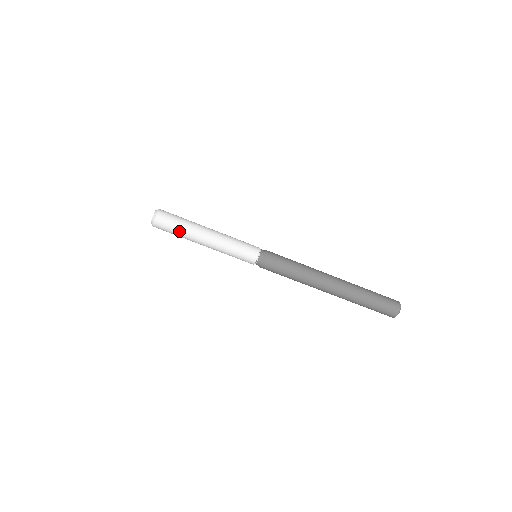
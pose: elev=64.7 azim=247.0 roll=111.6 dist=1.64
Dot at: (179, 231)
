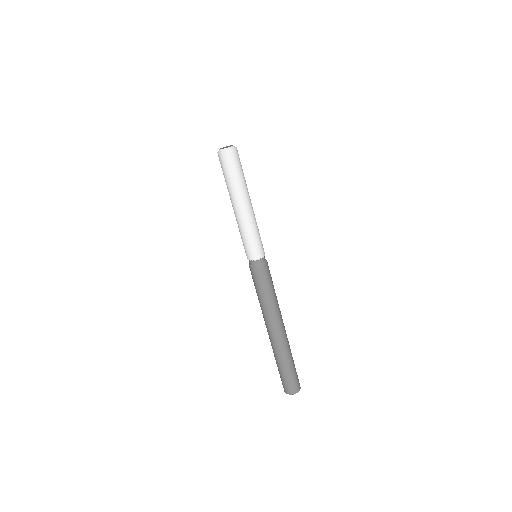
Dot at: (226, 180)
